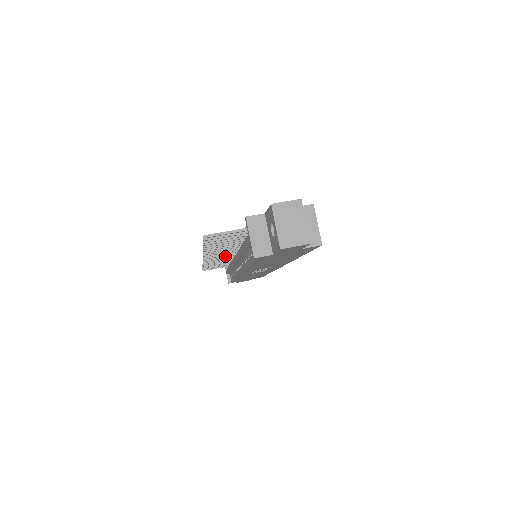
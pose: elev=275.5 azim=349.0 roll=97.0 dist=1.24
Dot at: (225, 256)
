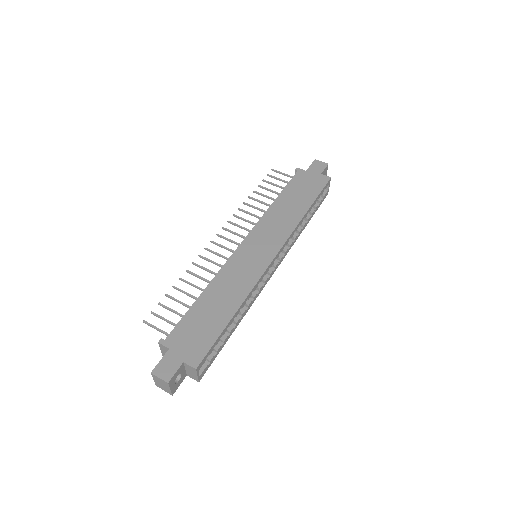
Dot at: occluded
